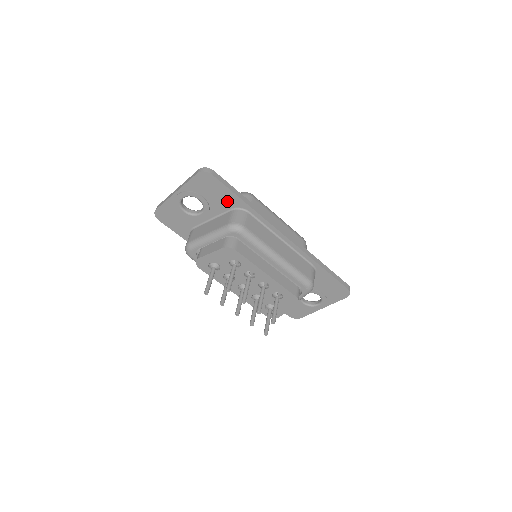
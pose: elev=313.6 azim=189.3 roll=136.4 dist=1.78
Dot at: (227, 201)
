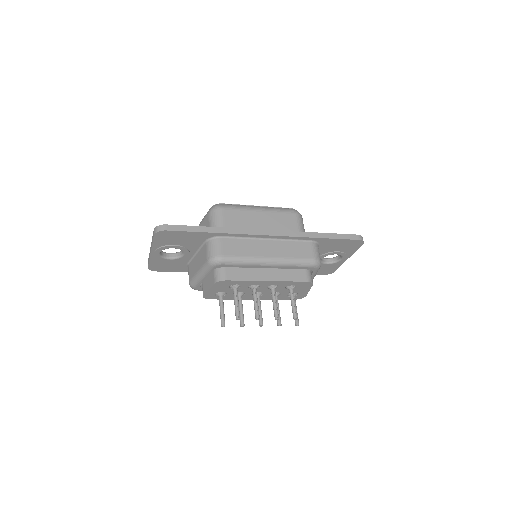
Dot at: (196, 238)
